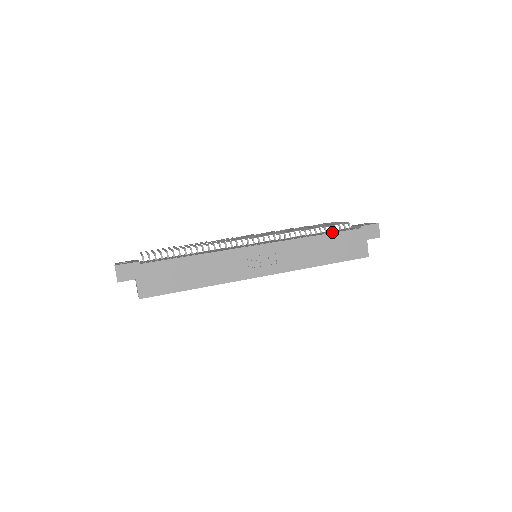
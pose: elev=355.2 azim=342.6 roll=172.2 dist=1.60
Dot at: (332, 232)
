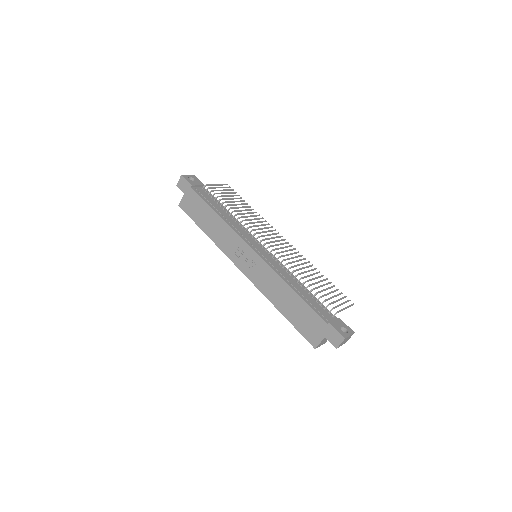
Dot at: (307, 300)
